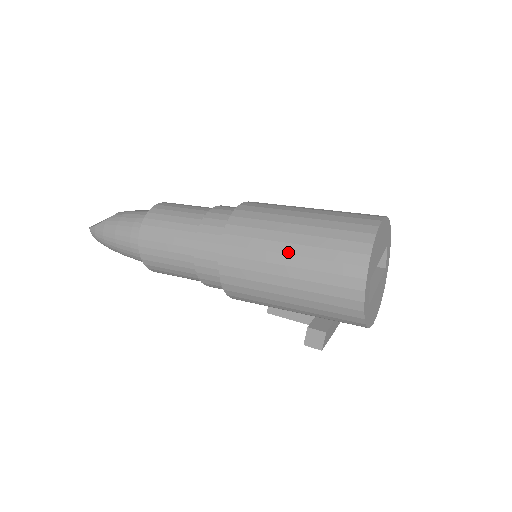
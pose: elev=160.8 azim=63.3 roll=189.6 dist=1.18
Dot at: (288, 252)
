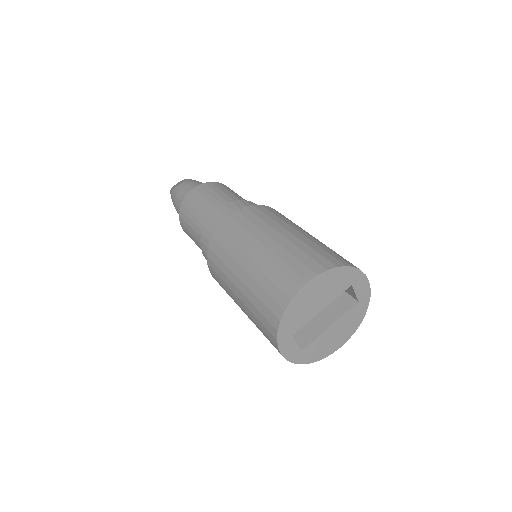
Dot at: (237, 286)
